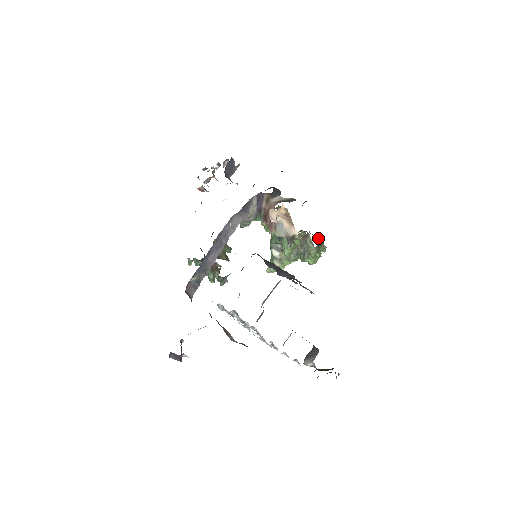
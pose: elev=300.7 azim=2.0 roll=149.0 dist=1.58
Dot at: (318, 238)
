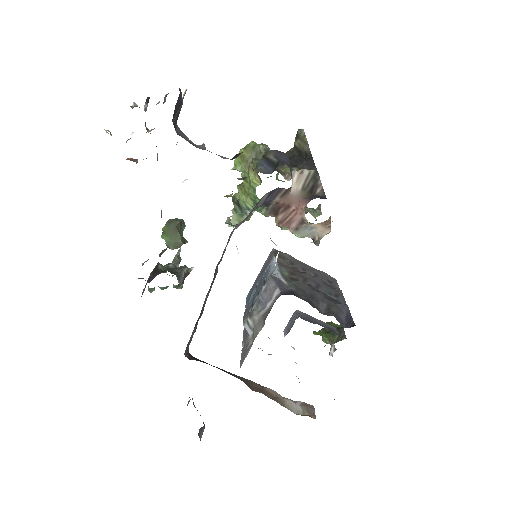
Dot at: occluded
